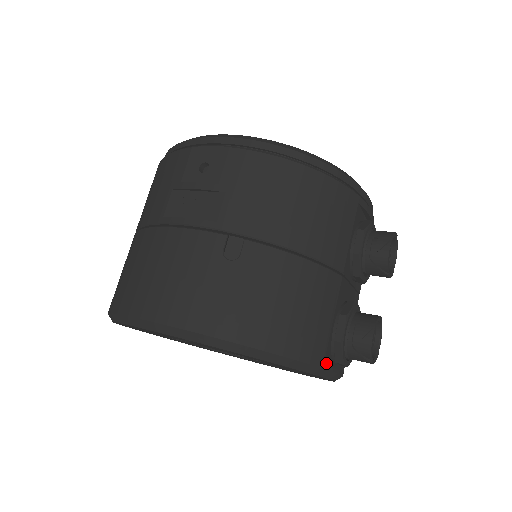
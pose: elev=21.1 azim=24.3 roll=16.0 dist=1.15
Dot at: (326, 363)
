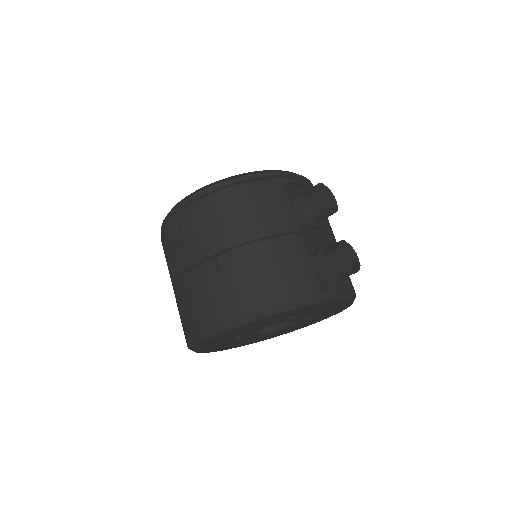
Dot at: (324, 291)
